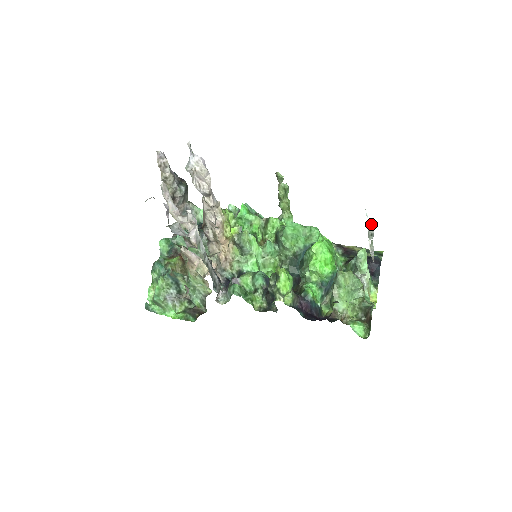
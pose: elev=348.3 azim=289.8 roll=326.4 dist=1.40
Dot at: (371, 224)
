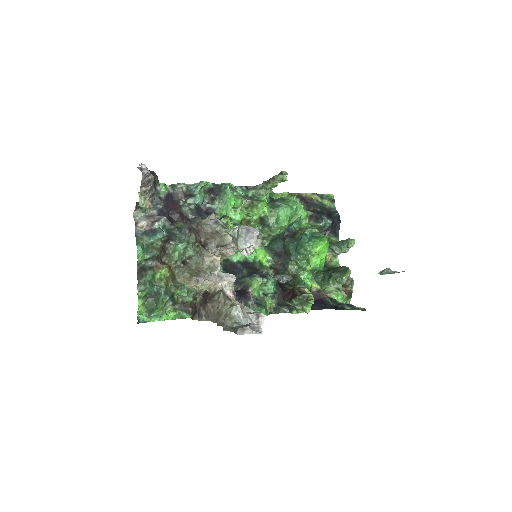
Dot at: occluded
